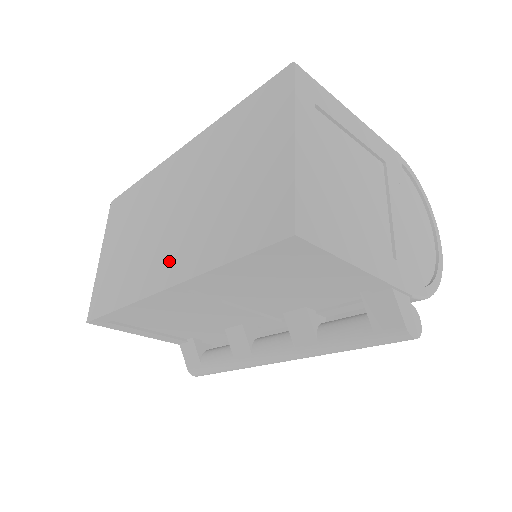
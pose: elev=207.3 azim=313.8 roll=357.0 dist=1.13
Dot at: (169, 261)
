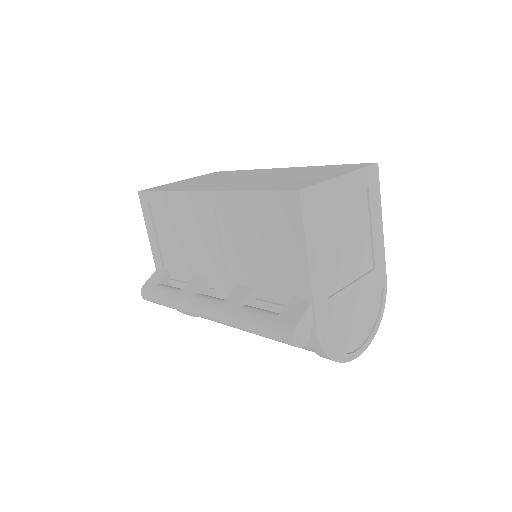
Dot at: (221, 186)
